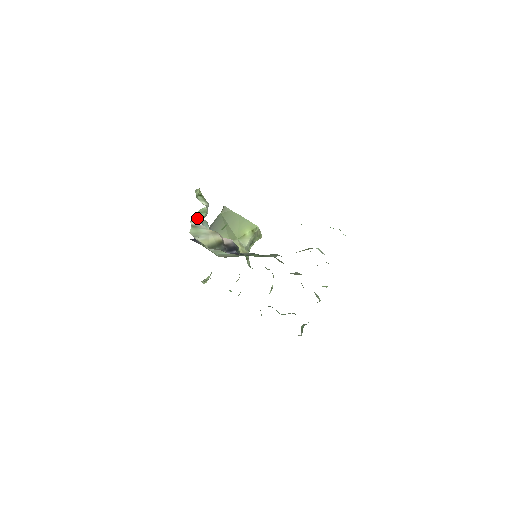
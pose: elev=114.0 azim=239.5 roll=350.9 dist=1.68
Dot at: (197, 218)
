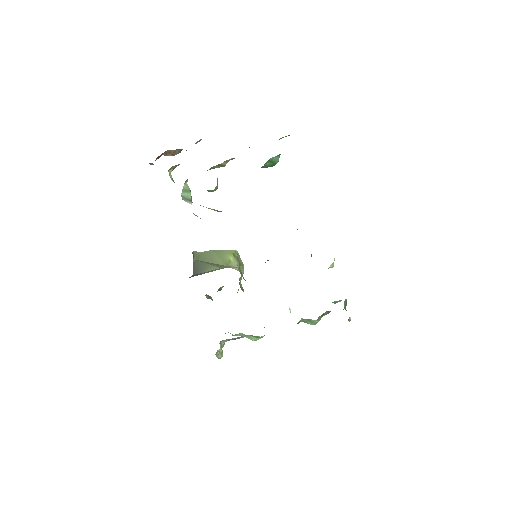
Dot at: (186, 199)
